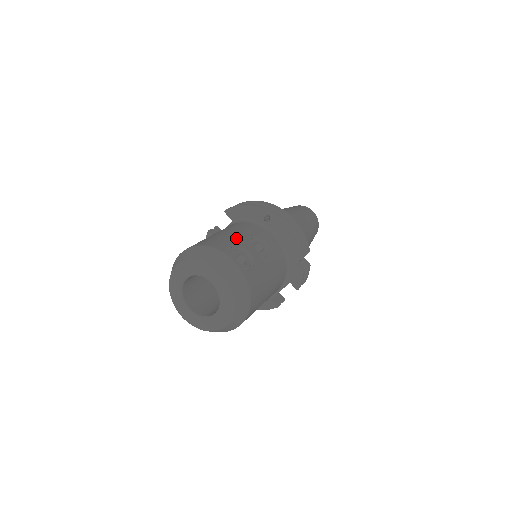
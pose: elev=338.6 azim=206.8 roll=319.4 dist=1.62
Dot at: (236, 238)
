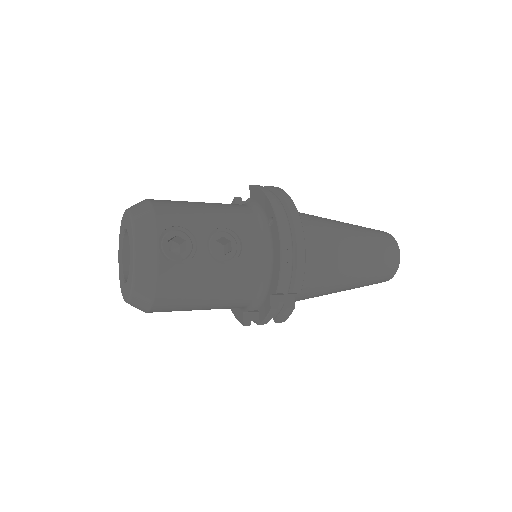
Dot at: (201, 220)
